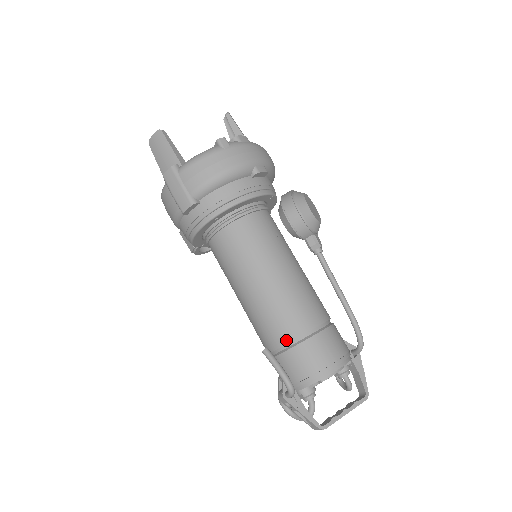
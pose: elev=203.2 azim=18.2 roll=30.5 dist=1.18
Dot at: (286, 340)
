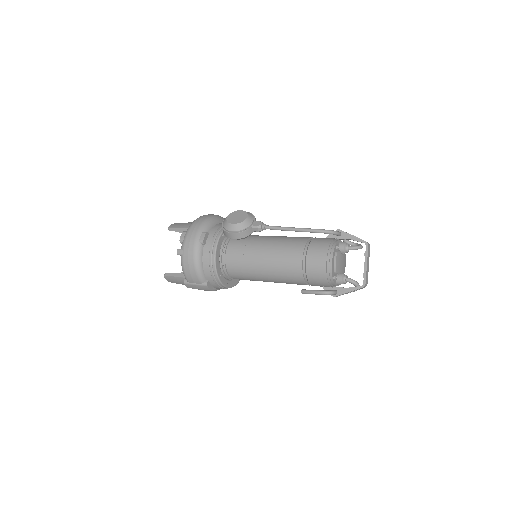
Dot at: (302, 279)
